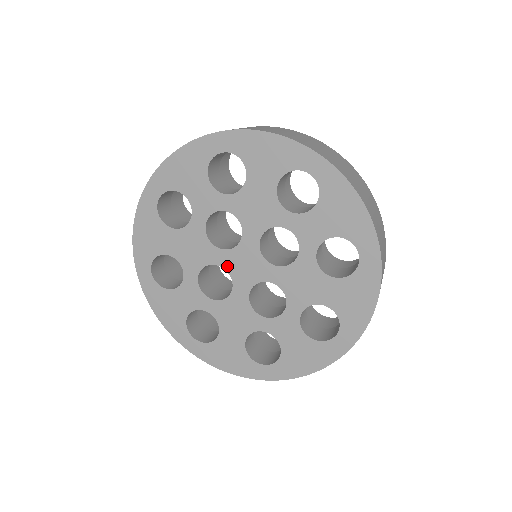
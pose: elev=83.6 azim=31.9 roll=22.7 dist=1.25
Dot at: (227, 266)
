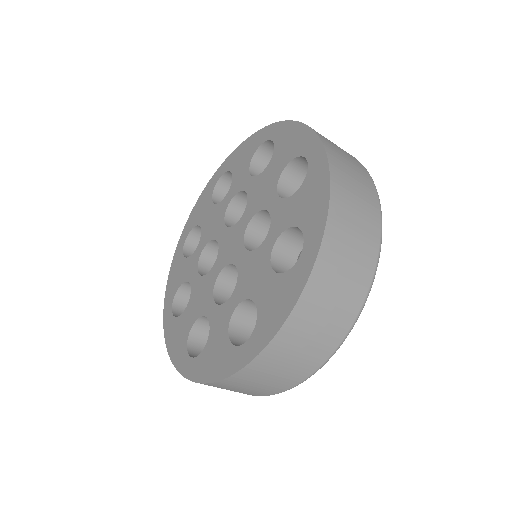
Dot at: (221, 243)
